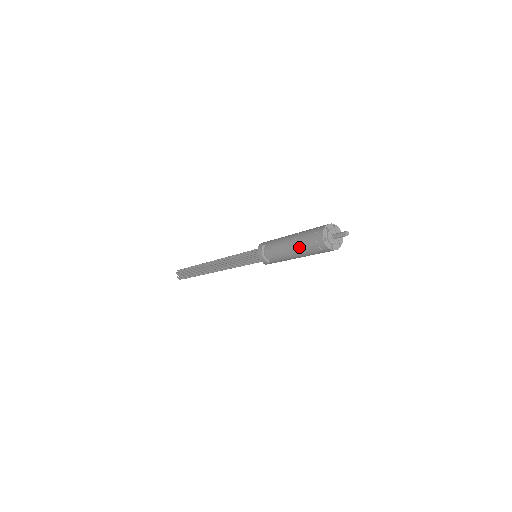
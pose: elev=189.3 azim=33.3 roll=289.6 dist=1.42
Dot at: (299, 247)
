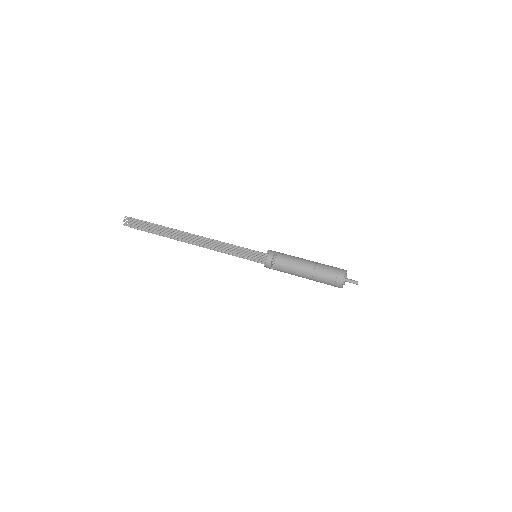
Dot at: (316, 275)
